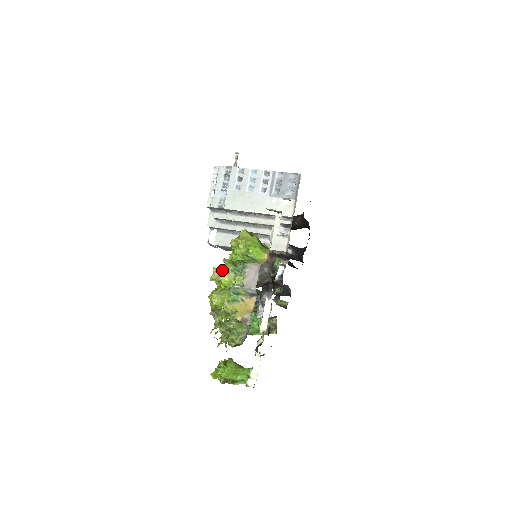
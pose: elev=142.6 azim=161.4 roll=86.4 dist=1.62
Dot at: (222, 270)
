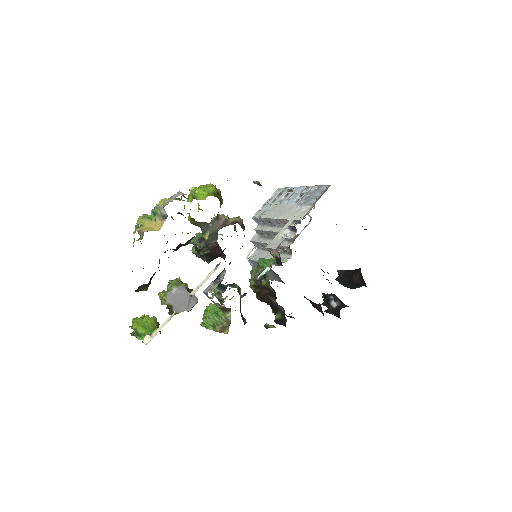
Dot at: (164, 199)
